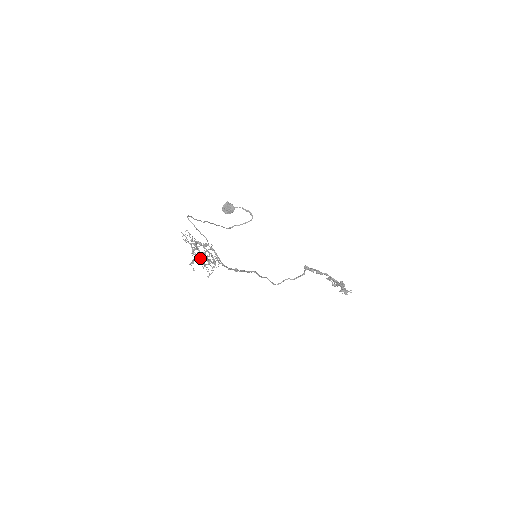
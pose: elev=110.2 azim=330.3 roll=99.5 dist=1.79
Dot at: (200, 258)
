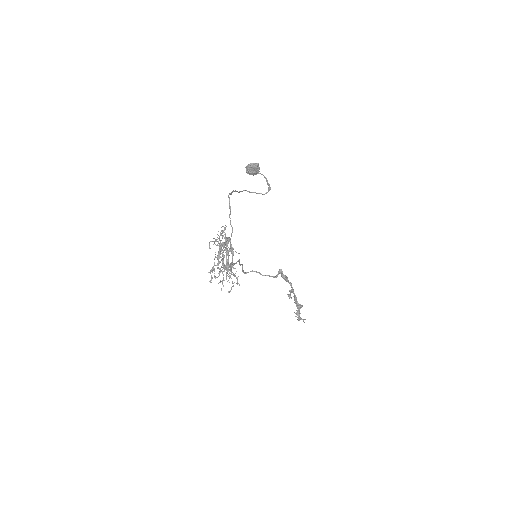
Dot at: (215, 254)
